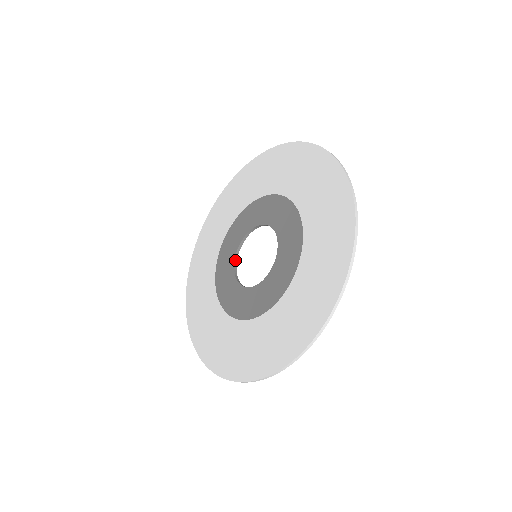
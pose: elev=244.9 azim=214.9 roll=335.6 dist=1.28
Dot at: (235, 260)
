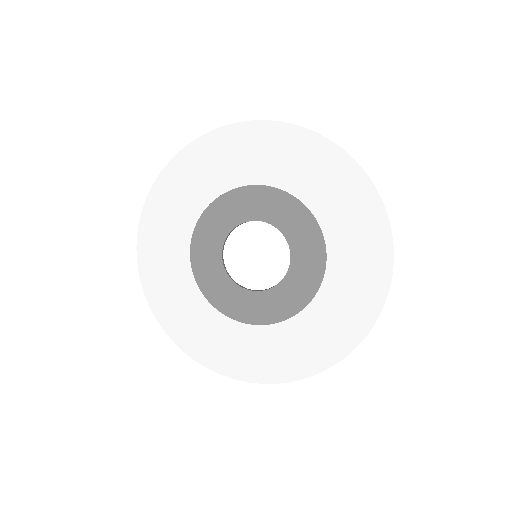
Dot at: (228, 235)
